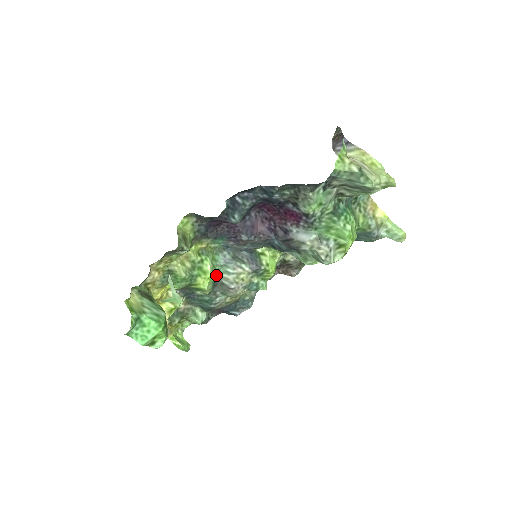
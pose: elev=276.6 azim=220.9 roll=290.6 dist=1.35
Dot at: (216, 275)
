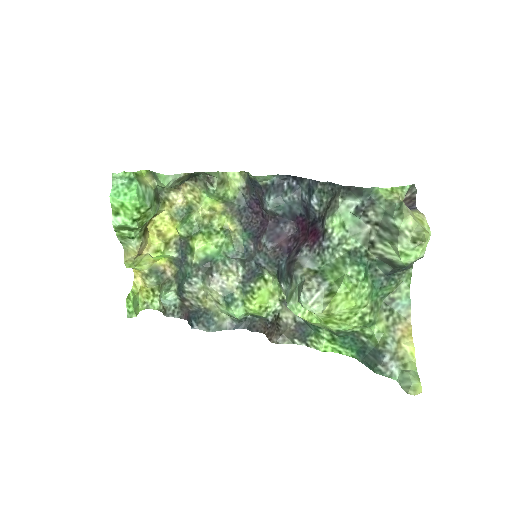
Dot at: (215, 258)
